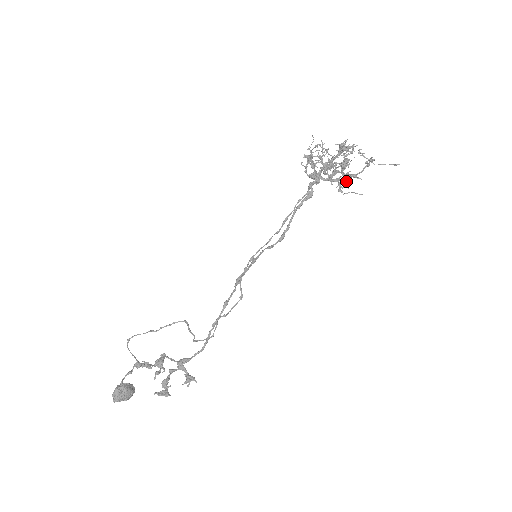
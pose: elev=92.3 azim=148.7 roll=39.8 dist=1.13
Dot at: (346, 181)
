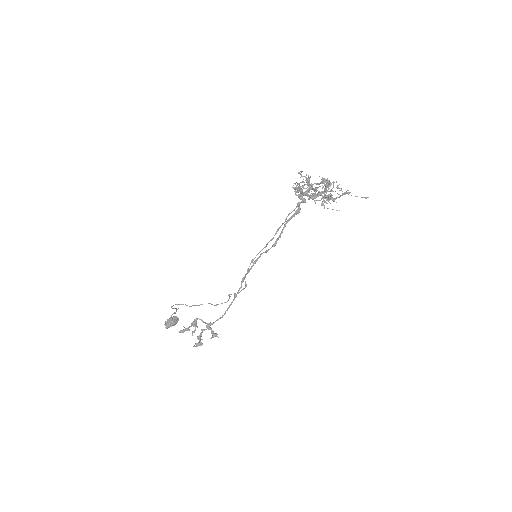
Dot at: occluded
